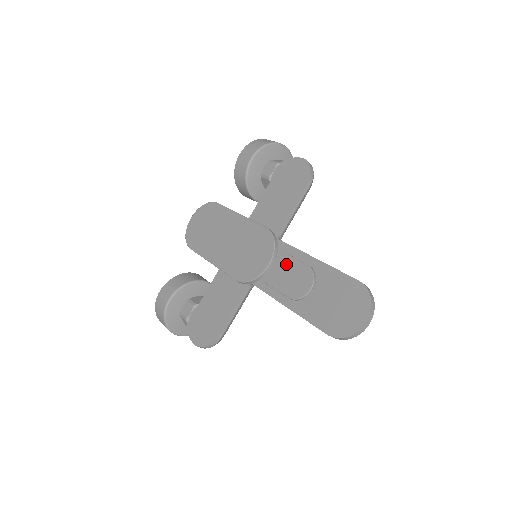
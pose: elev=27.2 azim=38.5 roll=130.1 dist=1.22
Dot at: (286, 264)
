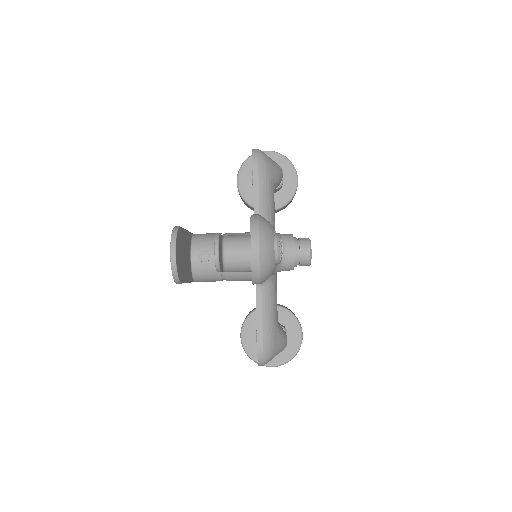
Dot at: occluded
